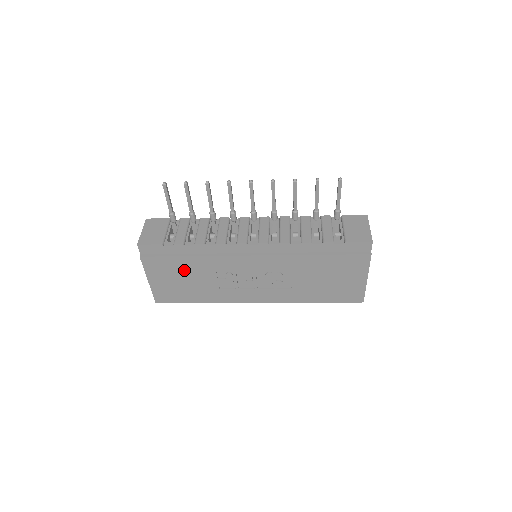
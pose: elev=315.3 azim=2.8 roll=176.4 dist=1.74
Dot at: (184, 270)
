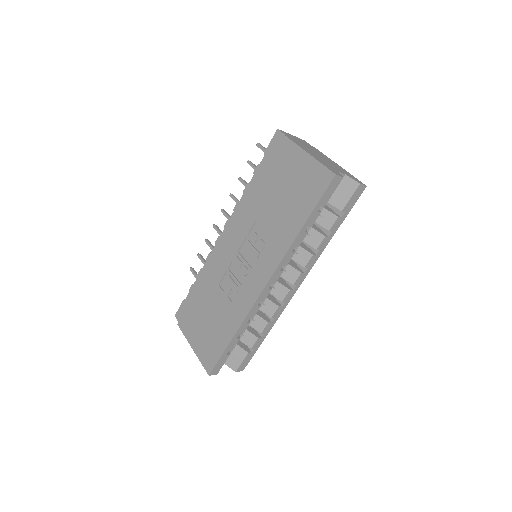
Dot at: (203, 308)
